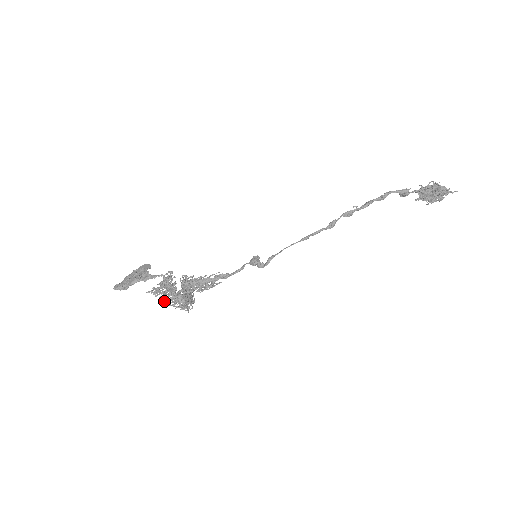
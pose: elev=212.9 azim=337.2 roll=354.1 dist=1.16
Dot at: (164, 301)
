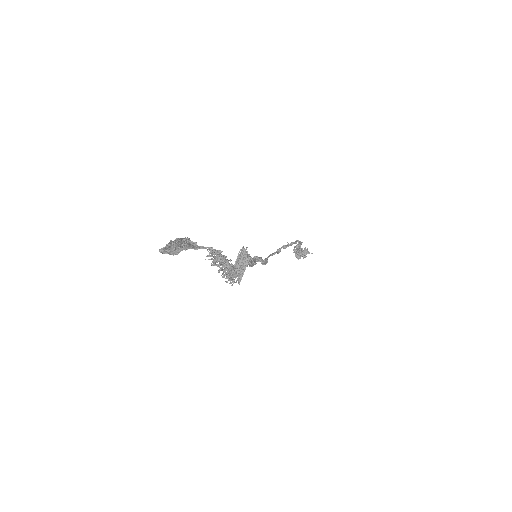
Dot at: occluded
